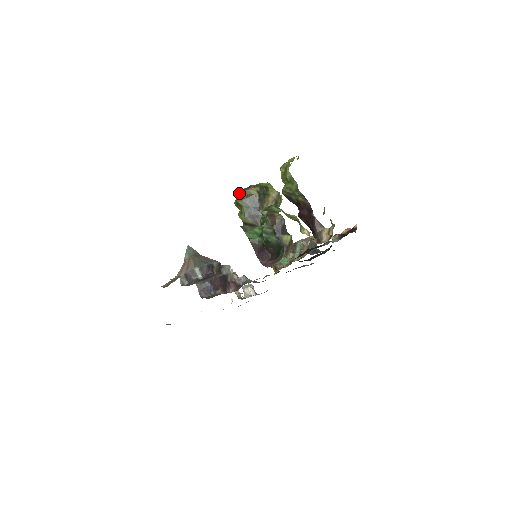
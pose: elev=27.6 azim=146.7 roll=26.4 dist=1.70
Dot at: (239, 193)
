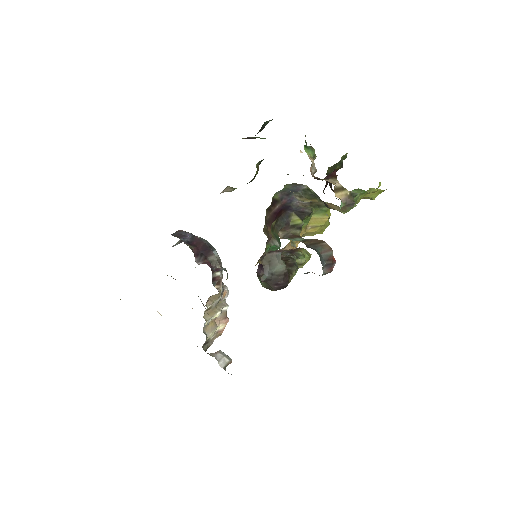
Dot at: occluded
